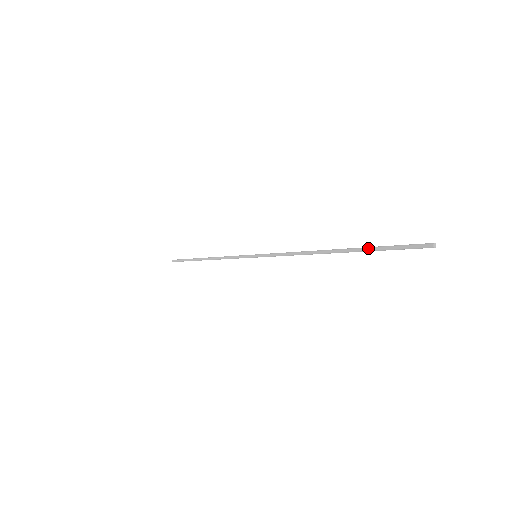
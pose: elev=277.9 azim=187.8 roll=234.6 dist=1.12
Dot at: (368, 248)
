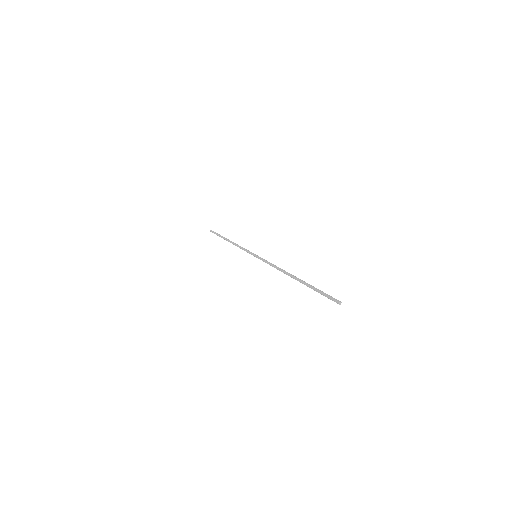
Dot at: (310, 286)
